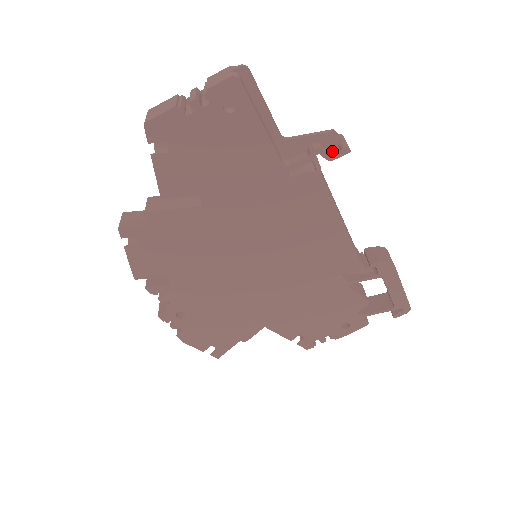
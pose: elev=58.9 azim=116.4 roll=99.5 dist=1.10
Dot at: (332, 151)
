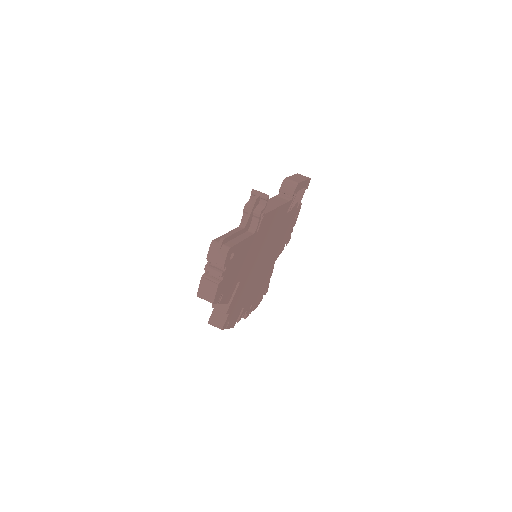
Dot at: (261, 203)
